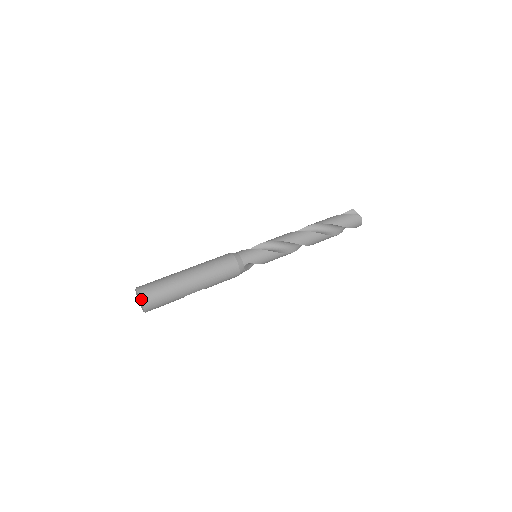
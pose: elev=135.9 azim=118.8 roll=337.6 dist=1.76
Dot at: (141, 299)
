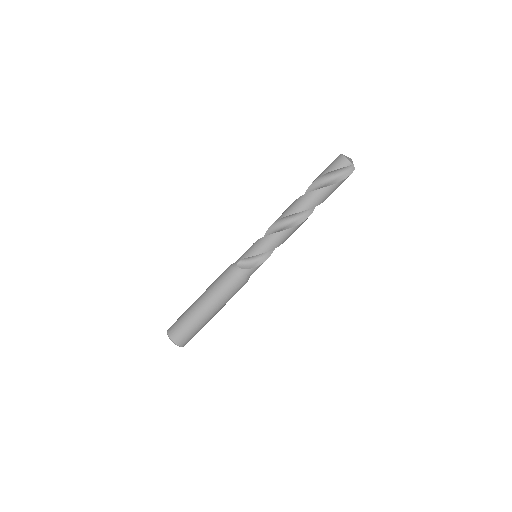
Dot at: occluded
